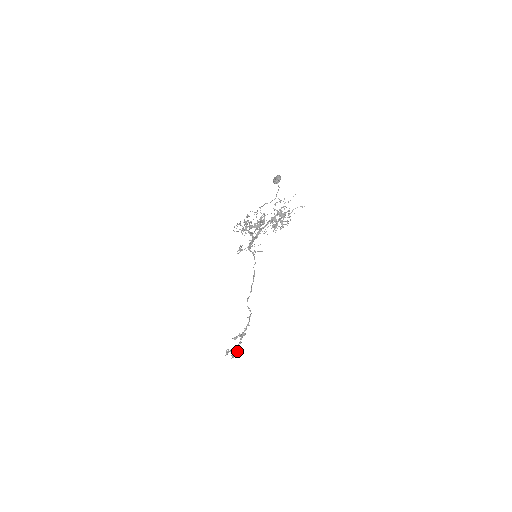
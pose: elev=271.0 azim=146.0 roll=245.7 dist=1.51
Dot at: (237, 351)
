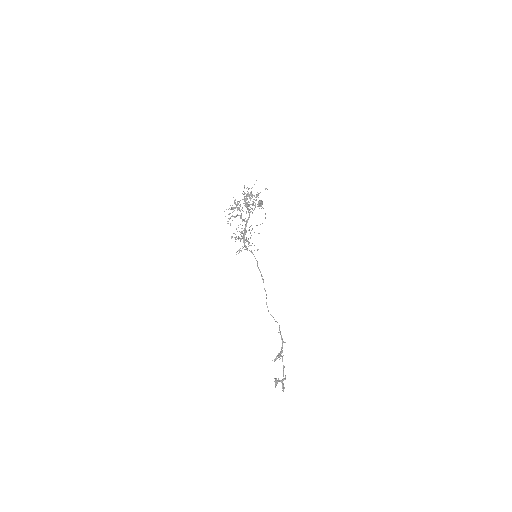
Dot at: occluded
